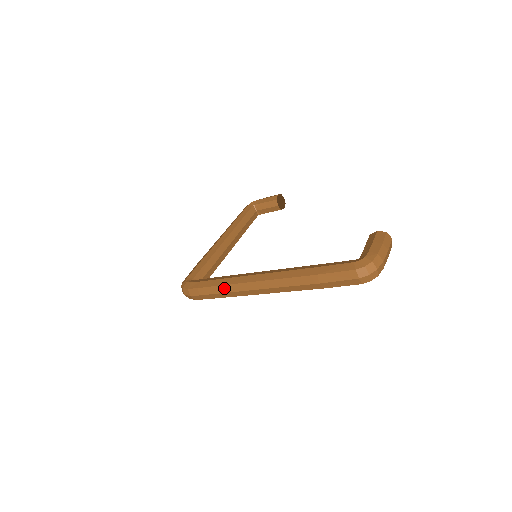
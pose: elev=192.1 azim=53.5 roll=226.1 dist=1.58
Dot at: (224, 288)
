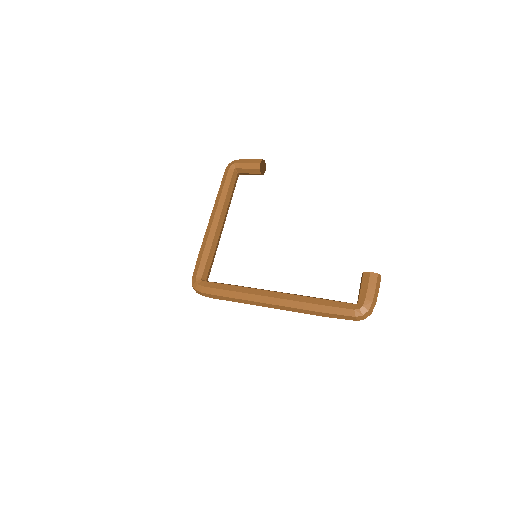
Dot at: (237, 300)
